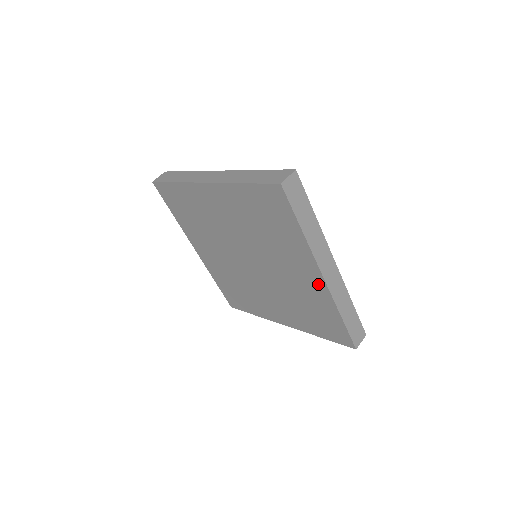
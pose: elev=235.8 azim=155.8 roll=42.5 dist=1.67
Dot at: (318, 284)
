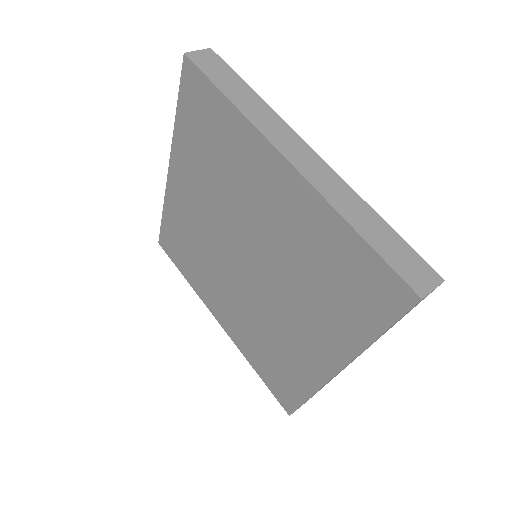
Dot at: (293, 187)
